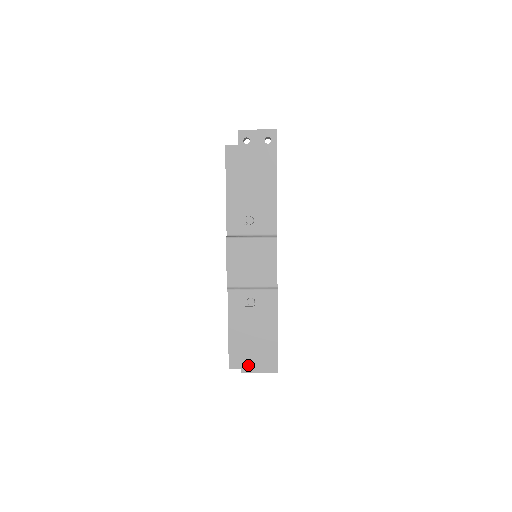
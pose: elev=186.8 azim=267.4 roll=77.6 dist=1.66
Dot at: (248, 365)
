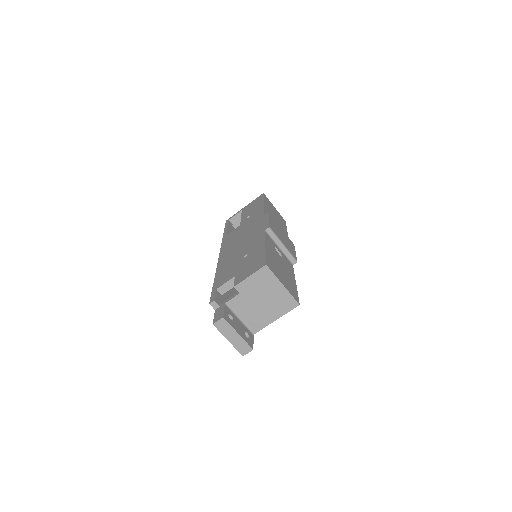
Dot at: (279, 279)
